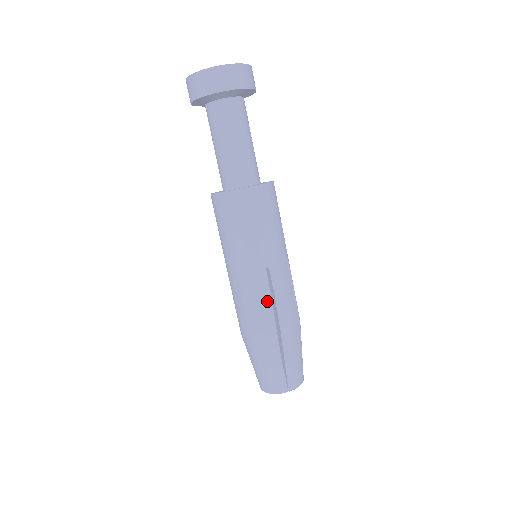
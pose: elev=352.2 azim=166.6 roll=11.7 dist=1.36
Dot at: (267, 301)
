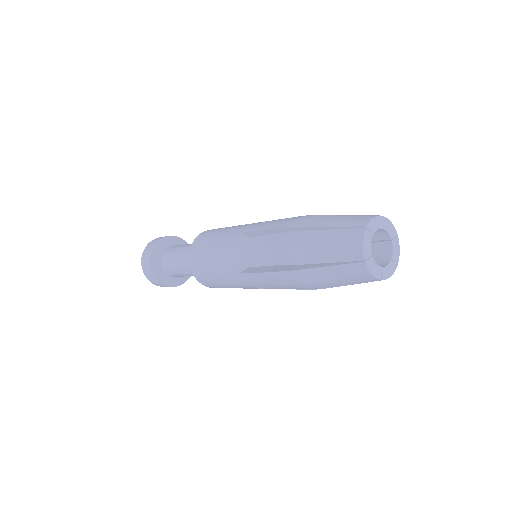
Dot at: (261, 237)
